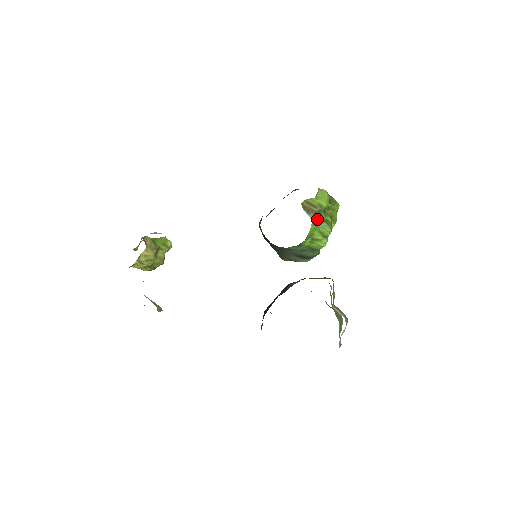
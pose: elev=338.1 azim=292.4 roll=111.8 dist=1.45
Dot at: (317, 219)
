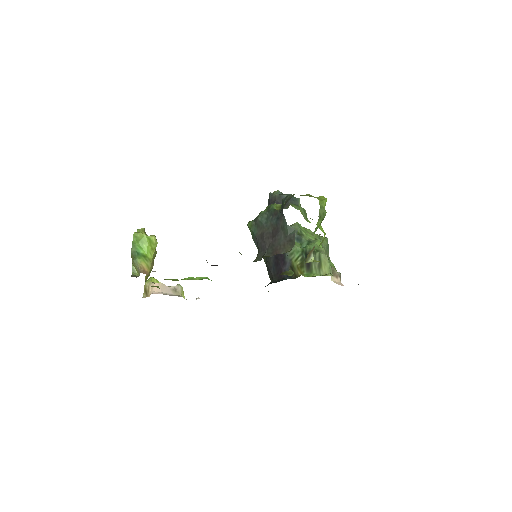
Dot at: occluded
